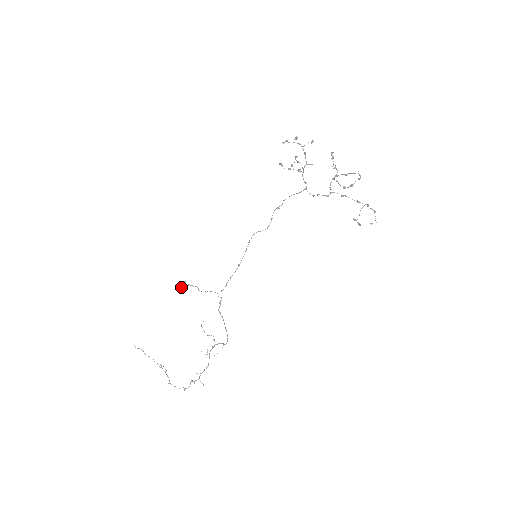
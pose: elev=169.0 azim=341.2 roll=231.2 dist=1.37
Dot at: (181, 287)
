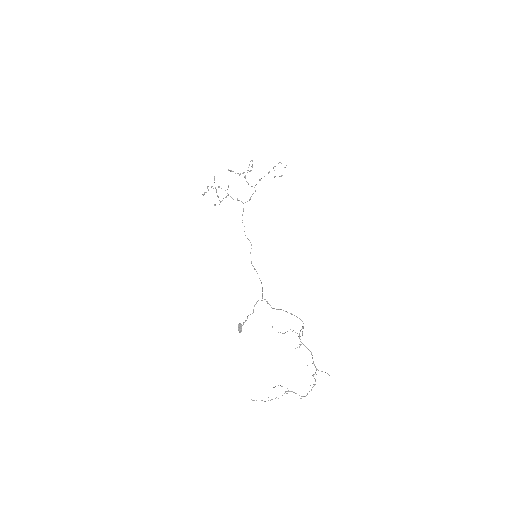
Dot at: (240, 329)
